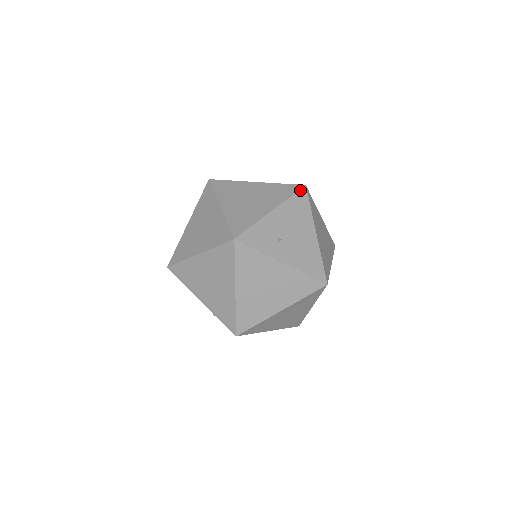
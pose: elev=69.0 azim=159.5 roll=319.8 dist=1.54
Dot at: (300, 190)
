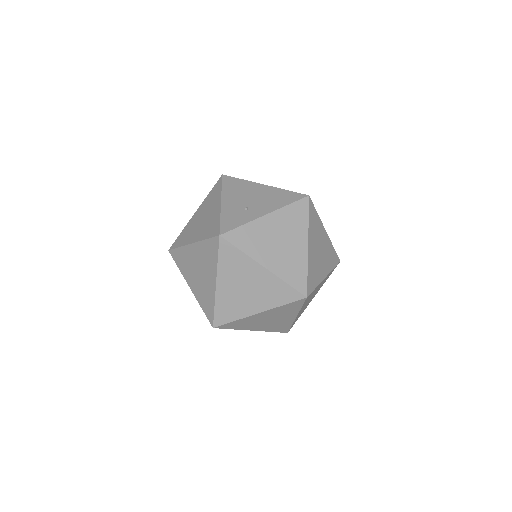
Dot at: (223, 179)
